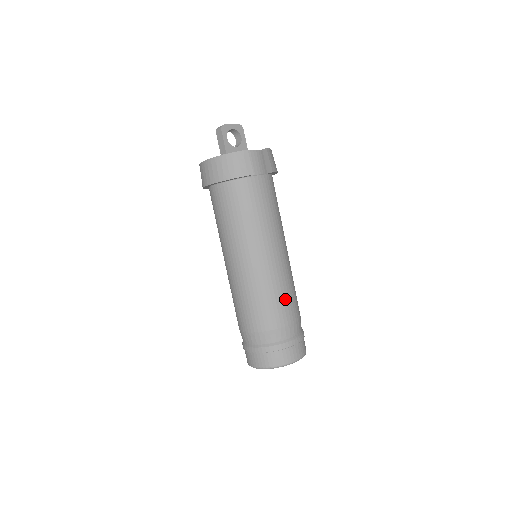
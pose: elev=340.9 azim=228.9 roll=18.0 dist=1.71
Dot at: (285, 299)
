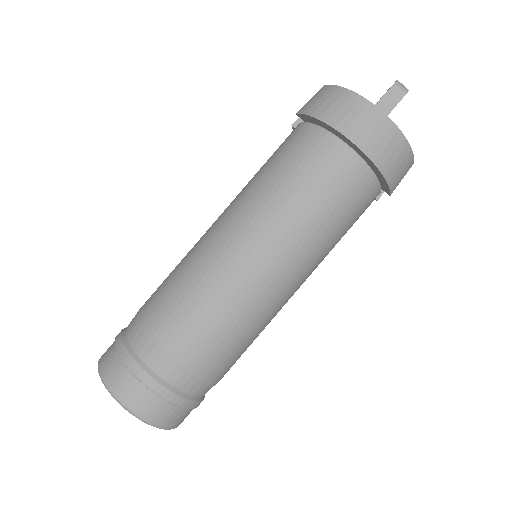
Dot at: occluded
